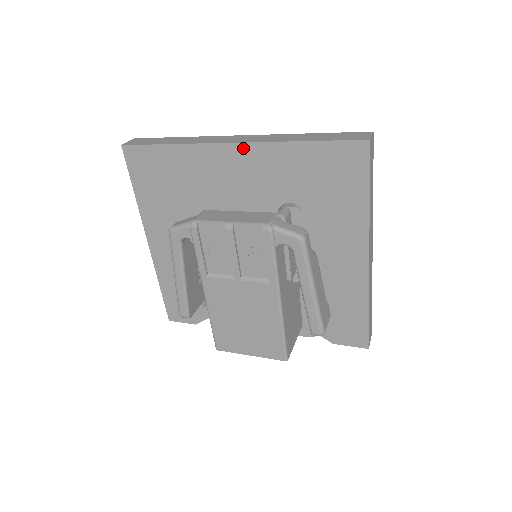
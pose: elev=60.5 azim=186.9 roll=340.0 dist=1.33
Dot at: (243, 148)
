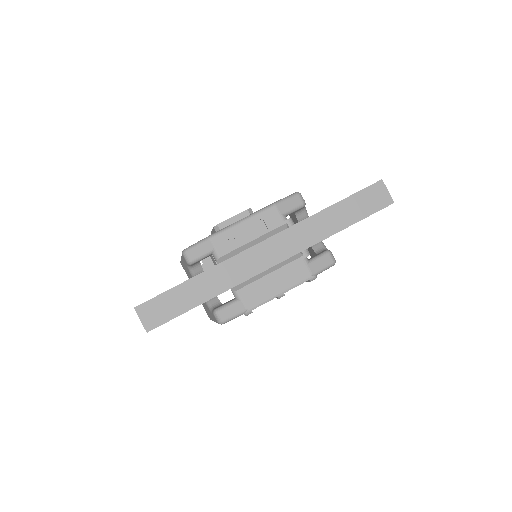
Dot at: occluded
